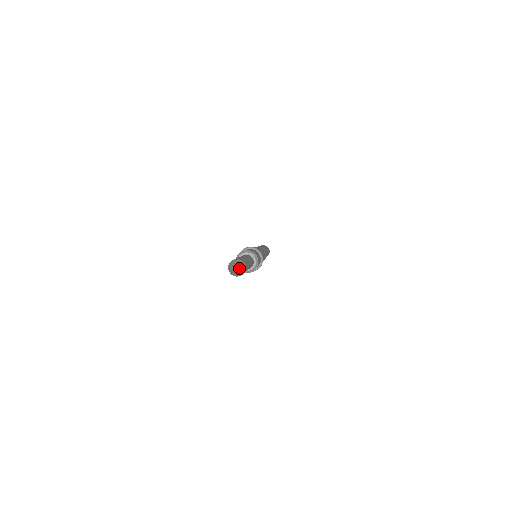
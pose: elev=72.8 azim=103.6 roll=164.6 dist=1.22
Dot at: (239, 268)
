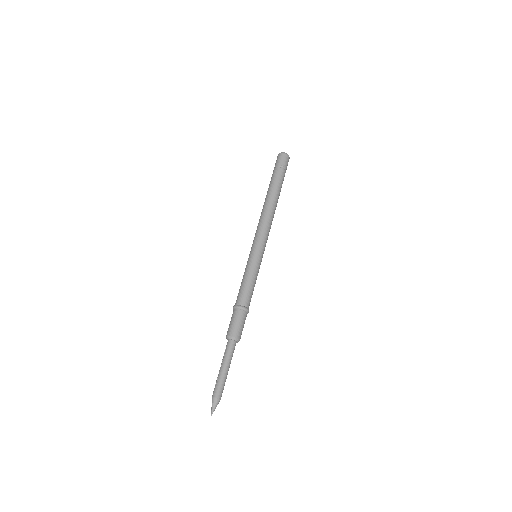
Dot at: occluded
